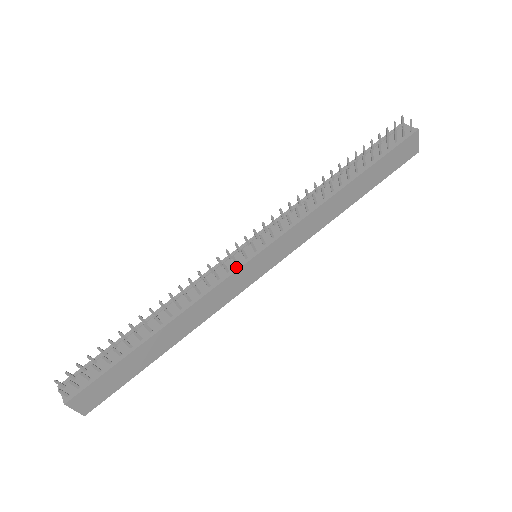
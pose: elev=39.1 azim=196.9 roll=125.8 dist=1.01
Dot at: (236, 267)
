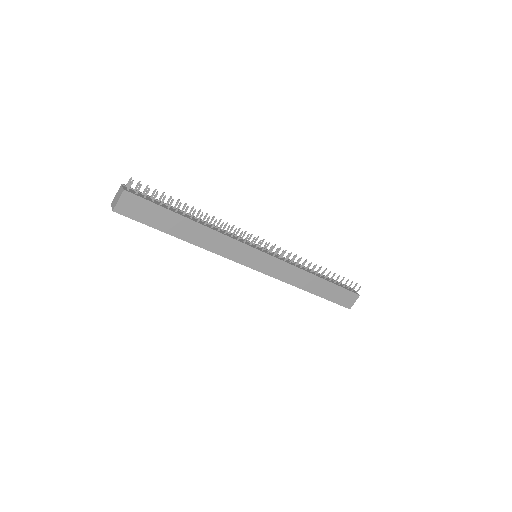
Dot at: (250, 245)
